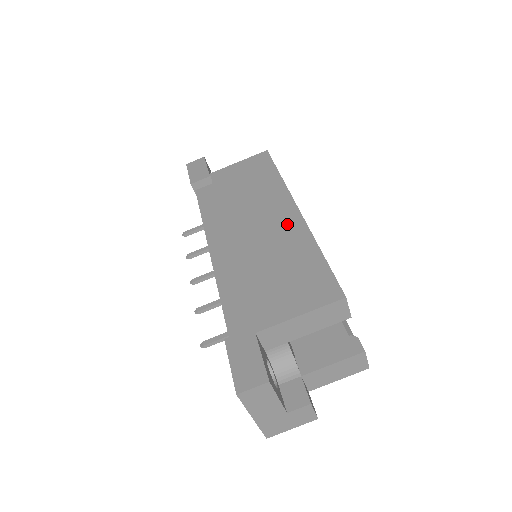
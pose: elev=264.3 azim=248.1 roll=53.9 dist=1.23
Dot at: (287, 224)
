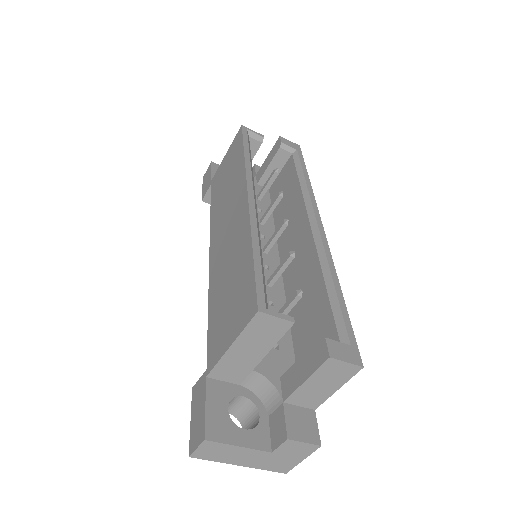
Dot at: (238, 221)
